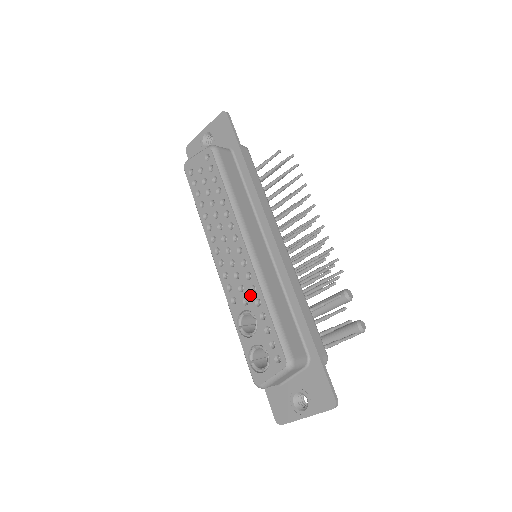
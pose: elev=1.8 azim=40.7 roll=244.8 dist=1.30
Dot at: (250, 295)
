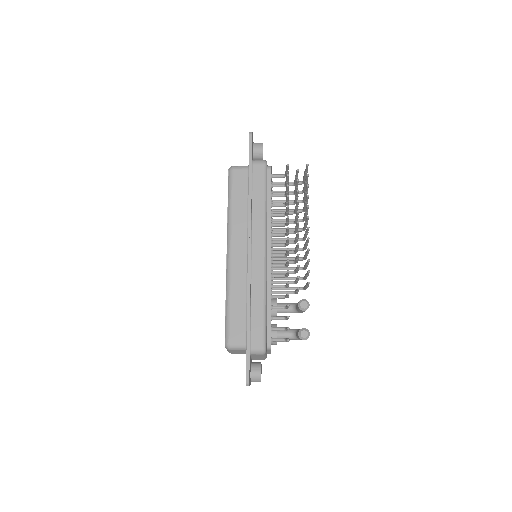
Dot at: occluded
